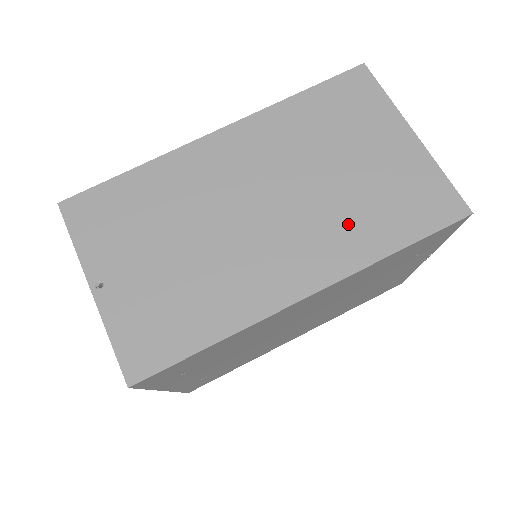
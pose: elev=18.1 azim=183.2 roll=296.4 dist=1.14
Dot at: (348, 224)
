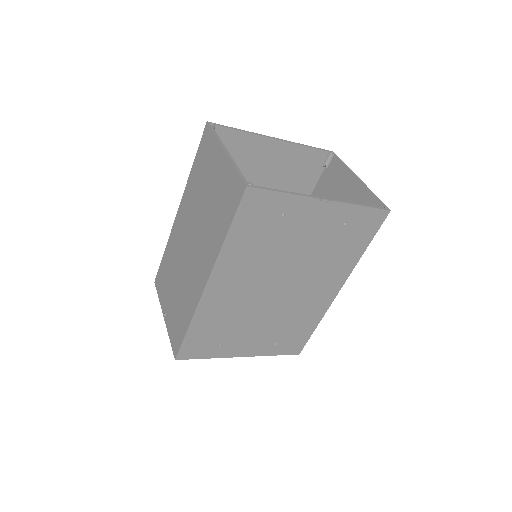
Dot at: (212, 232)
